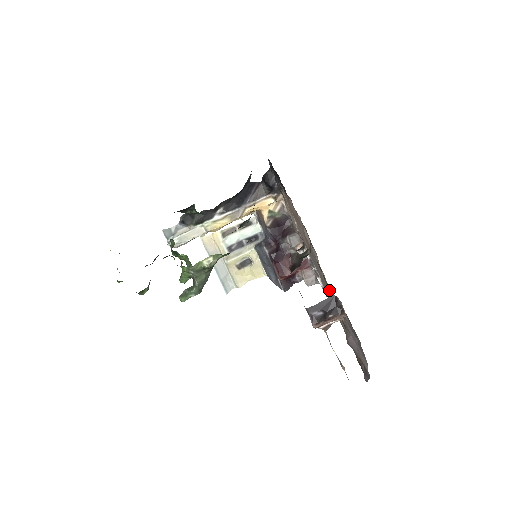
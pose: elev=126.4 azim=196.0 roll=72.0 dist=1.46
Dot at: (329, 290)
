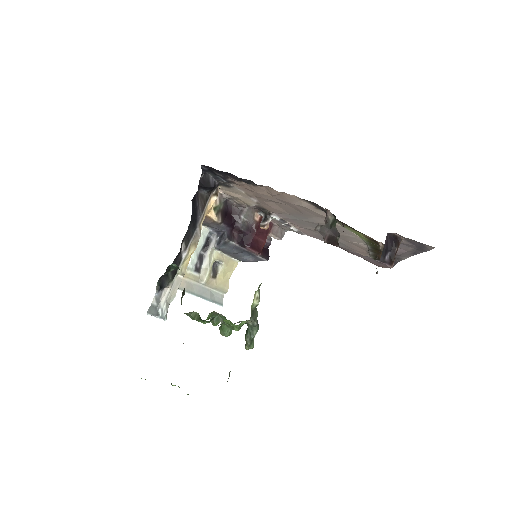
Dot at: (353, 231)
